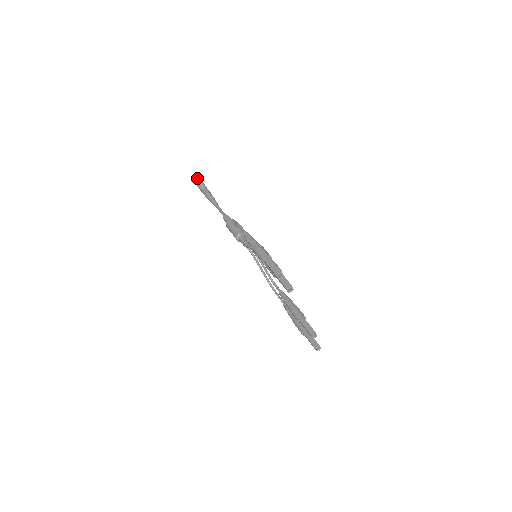
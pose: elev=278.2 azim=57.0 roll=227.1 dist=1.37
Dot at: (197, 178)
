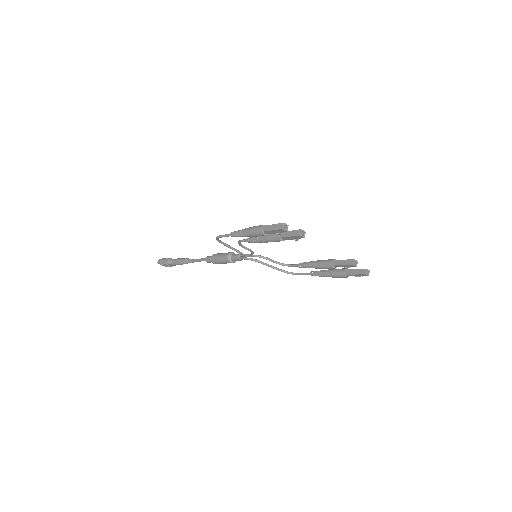
Dot at: (161, 260)
